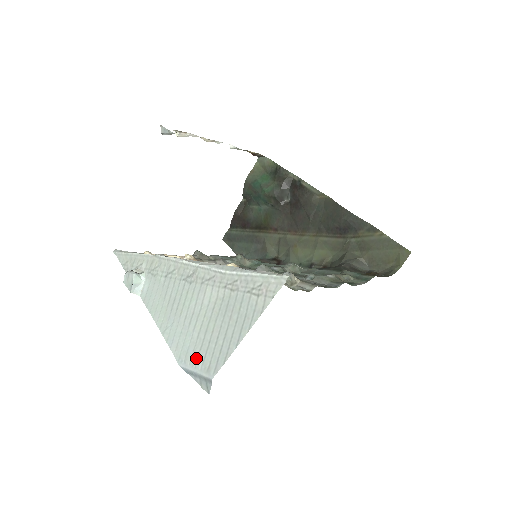
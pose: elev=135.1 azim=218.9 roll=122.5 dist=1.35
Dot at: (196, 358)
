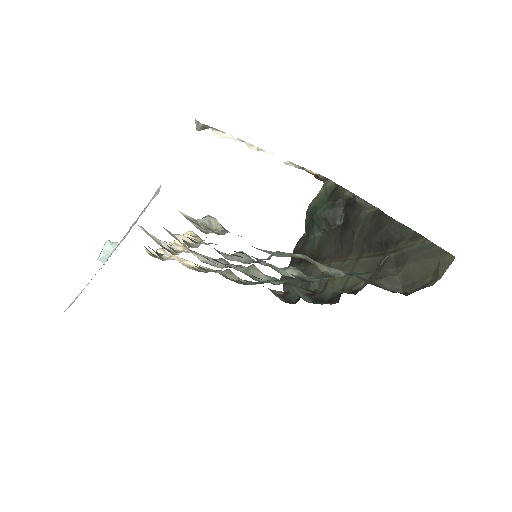
Dot at: occluded
